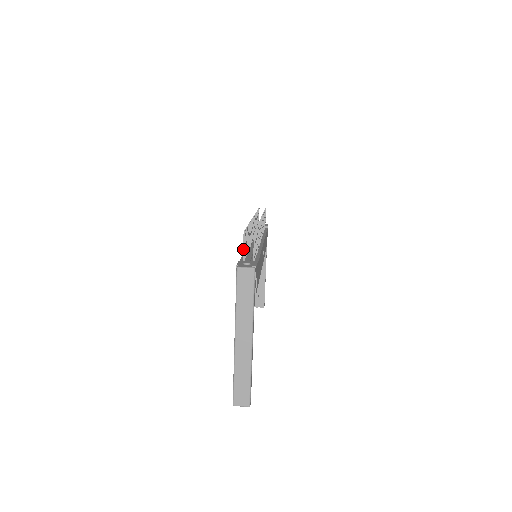
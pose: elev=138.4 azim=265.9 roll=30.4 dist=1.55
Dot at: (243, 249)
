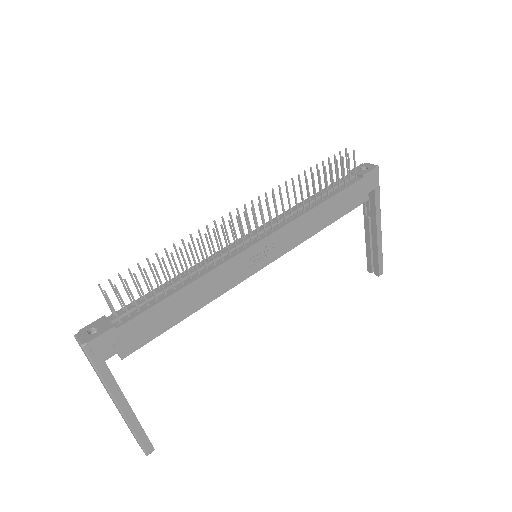
Dot at: (107, 303)
